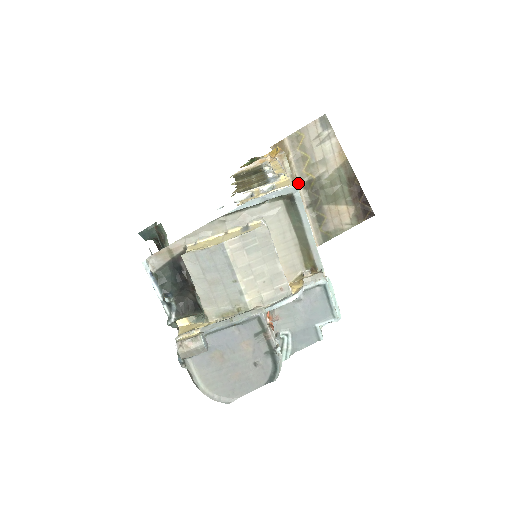
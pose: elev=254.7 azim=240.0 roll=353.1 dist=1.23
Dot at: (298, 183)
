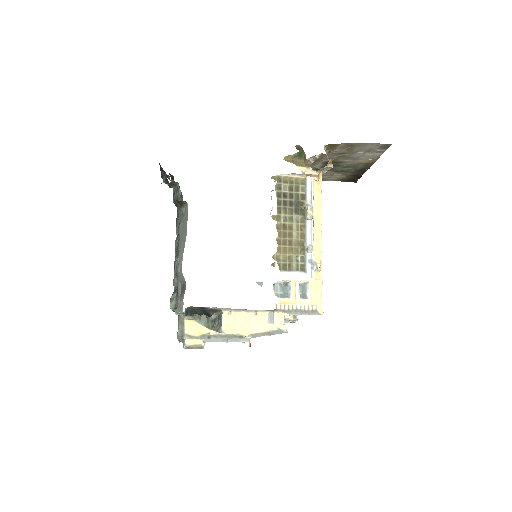
Dot at: (322, 160)
